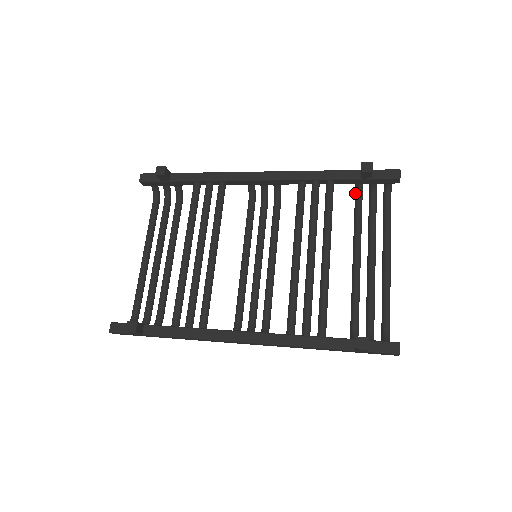
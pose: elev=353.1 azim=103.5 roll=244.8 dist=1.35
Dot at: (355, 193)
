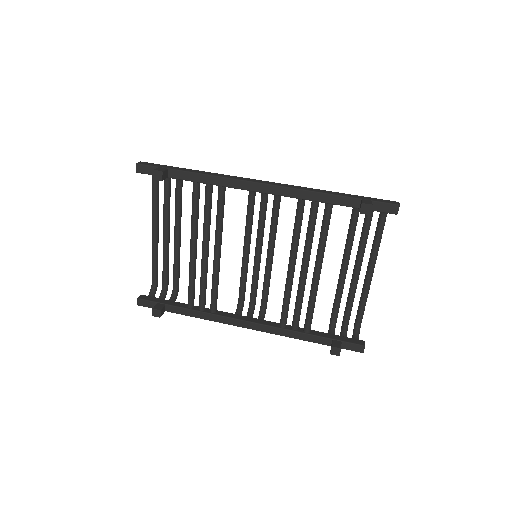
Dot at: occluded
